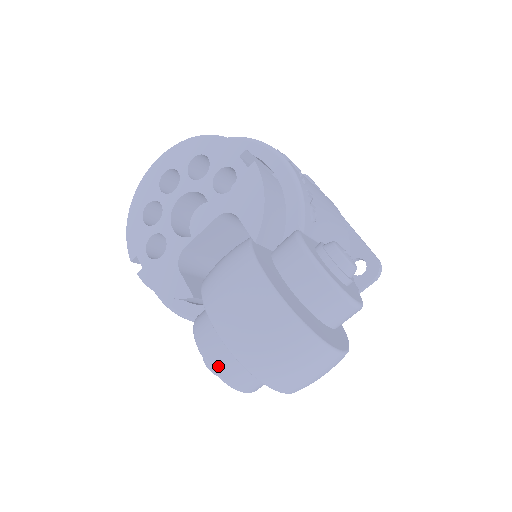
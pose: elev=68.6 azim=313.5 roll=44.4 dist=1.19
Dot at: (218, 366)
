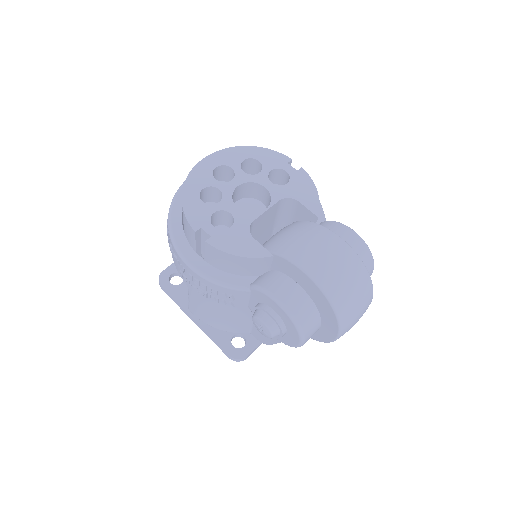
Dot at: (297, 311)
